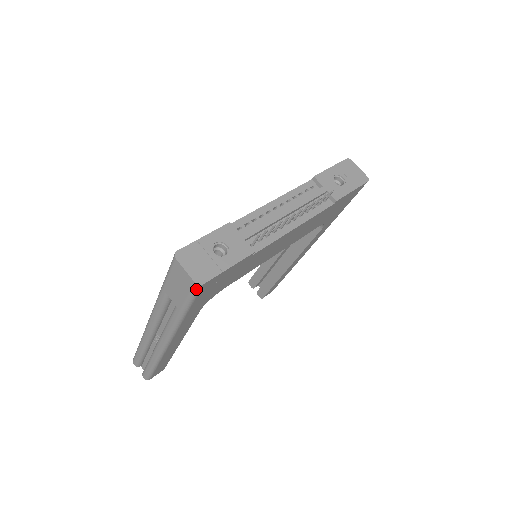
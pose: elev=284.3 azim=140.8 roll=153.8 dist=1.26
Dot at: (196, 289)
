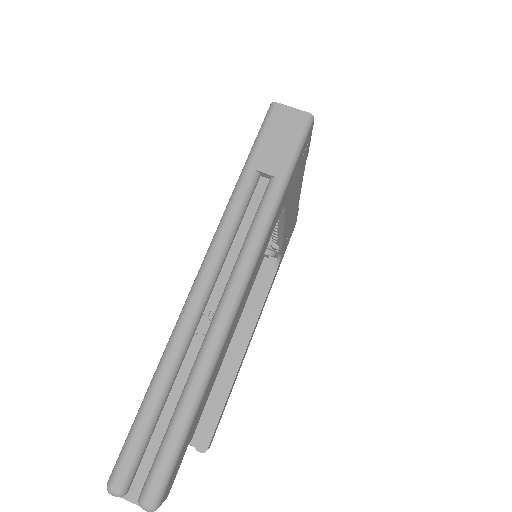
Dot at: (308, 125)
